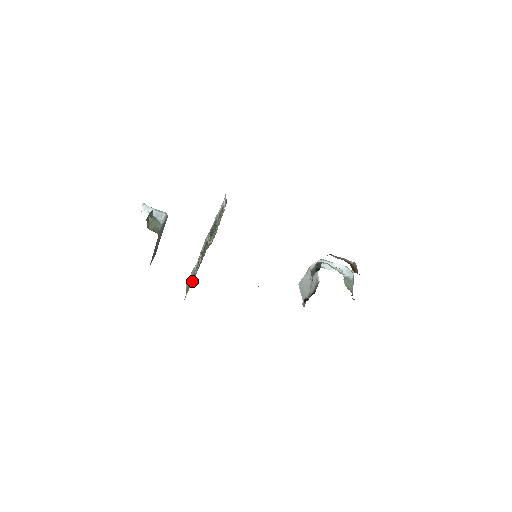
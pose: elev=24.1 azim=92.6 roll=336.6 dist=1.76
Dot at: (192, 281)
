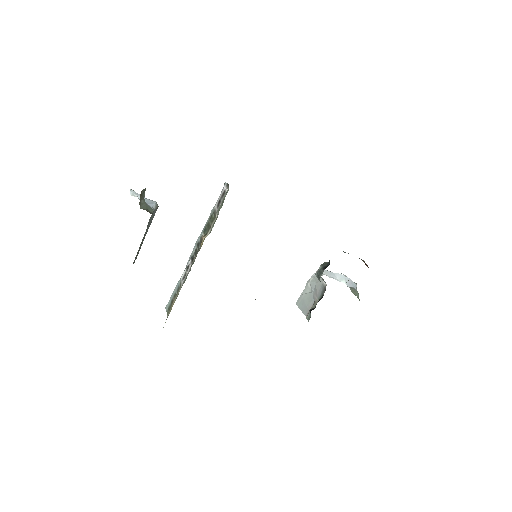
Dot at: occluded
